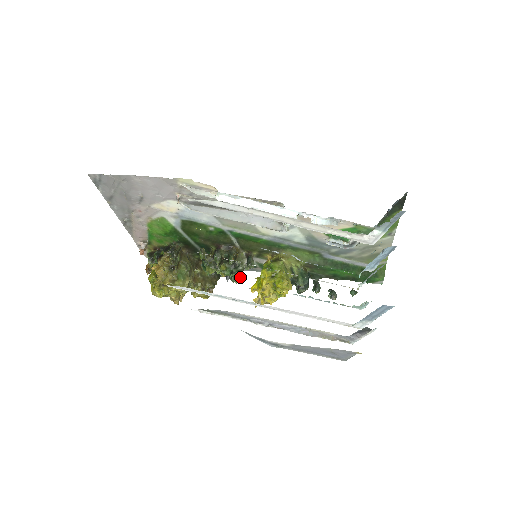
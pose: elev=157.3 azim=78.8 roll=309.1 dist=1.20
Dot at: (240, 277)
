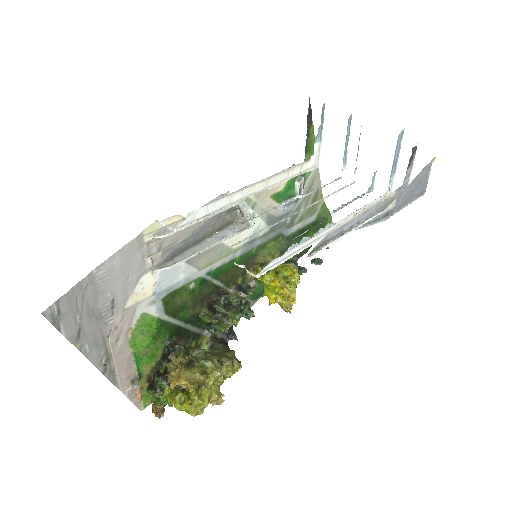
Dot at: occluded
